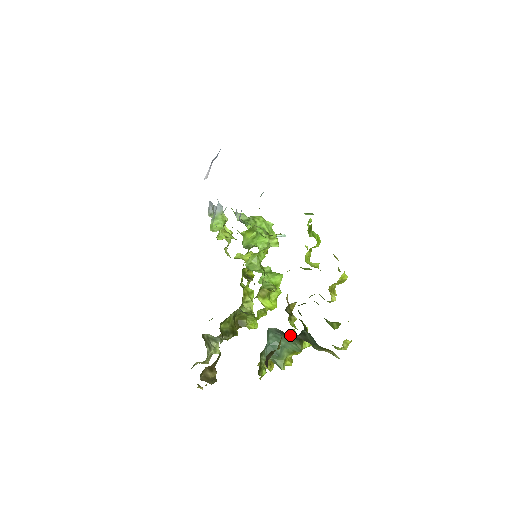
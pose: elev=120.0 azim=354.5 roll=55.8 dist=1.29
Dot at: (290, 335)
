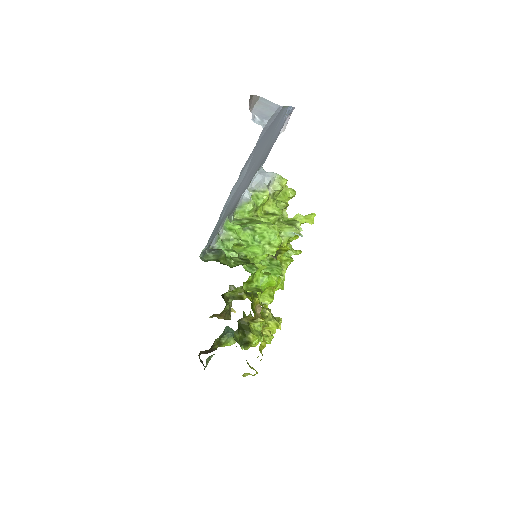
Dot at: occluded
